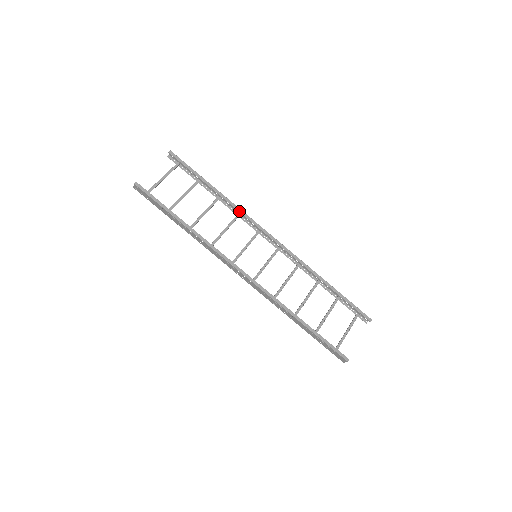
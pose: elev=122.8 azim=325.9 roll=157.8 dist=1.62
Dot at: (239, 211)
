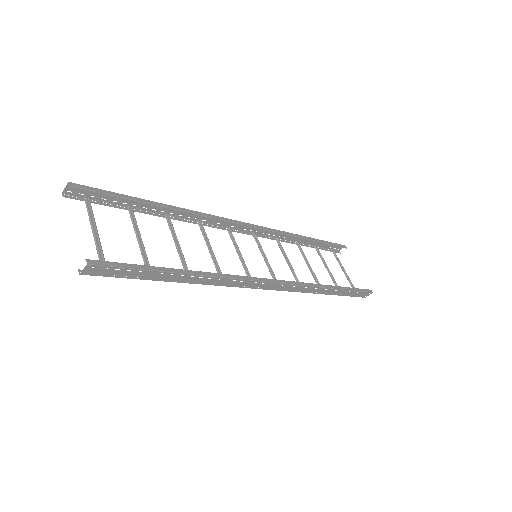
Dot at: (205, 216)
